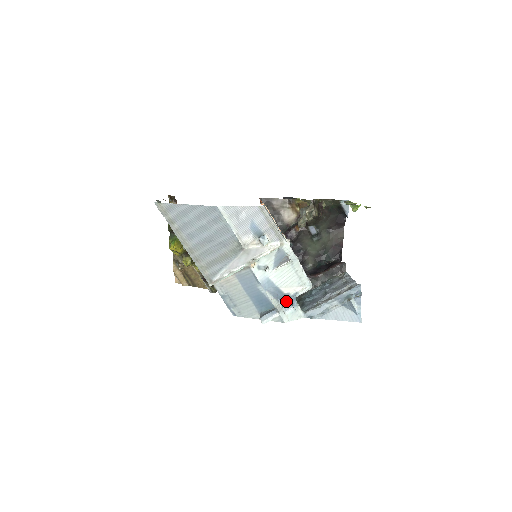
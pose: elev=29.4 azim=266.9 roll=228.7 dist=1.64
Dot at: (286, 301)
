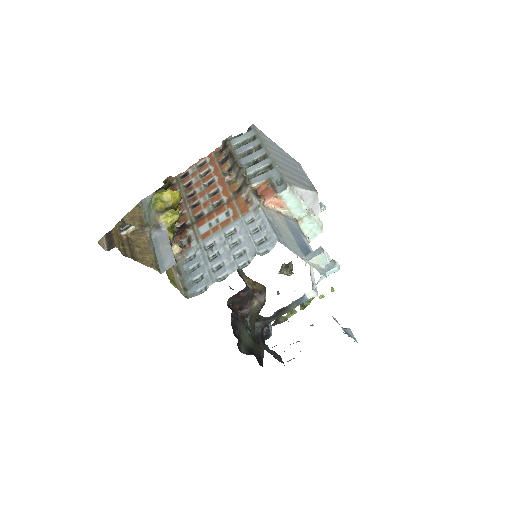
Dot at: occluded
